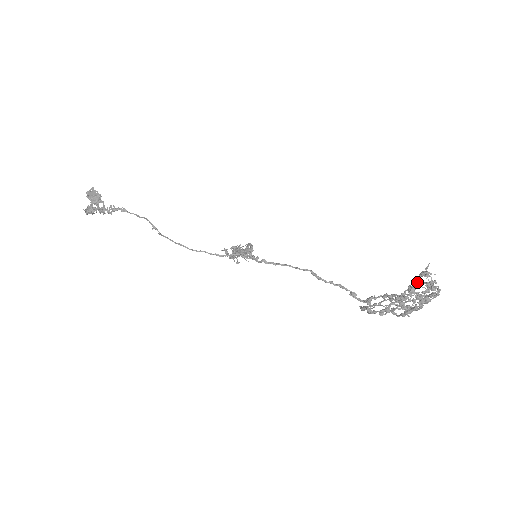
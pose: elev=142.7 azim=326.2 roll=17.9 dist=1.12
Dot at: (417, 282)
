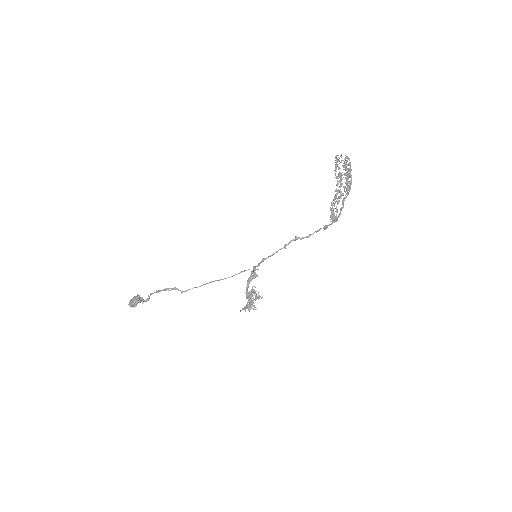
Dot at: (338, 168)
